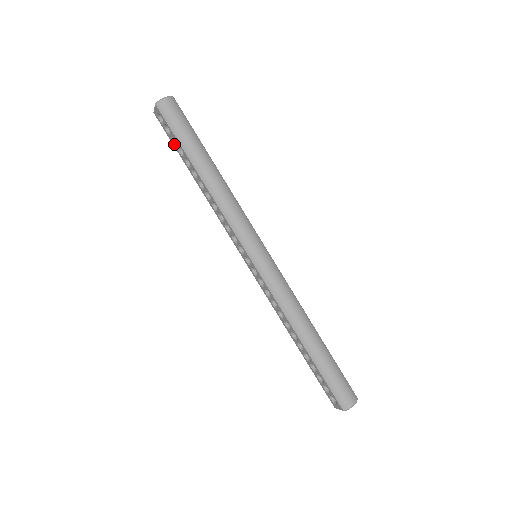
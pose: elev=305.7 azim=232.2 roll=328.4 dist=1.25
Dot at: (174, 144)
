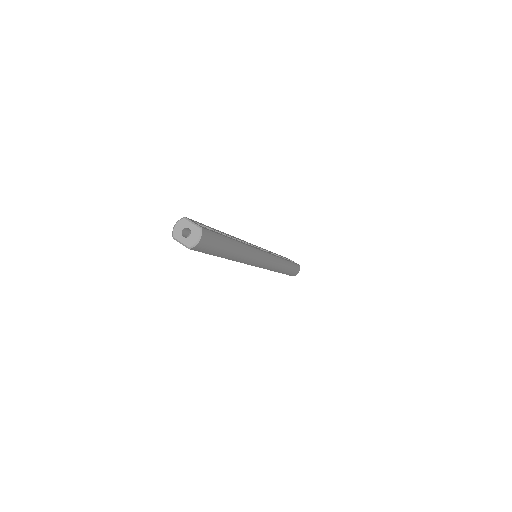
Dot at: occluded
